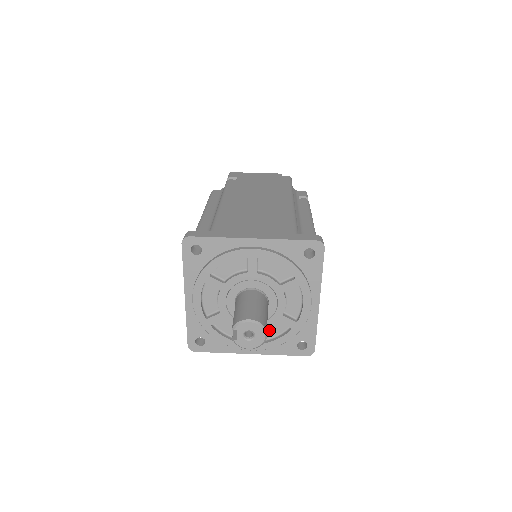
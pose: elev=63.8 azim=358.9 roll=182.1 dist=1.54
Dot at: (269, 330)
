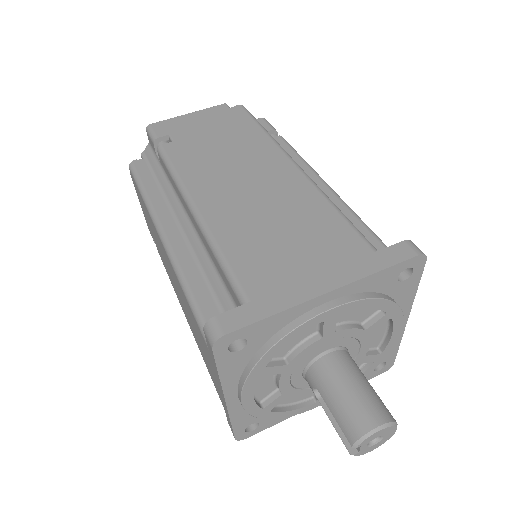
Dot at: occluded
